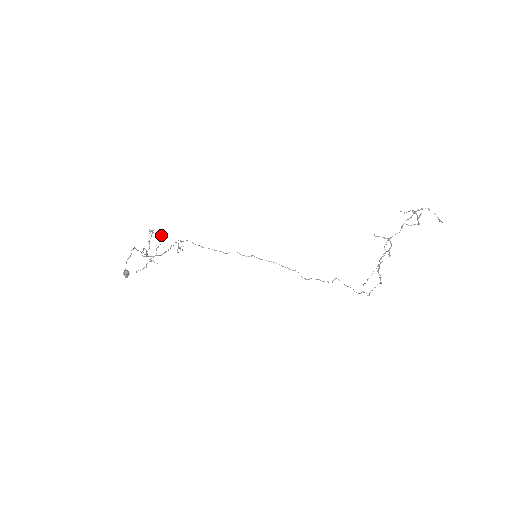
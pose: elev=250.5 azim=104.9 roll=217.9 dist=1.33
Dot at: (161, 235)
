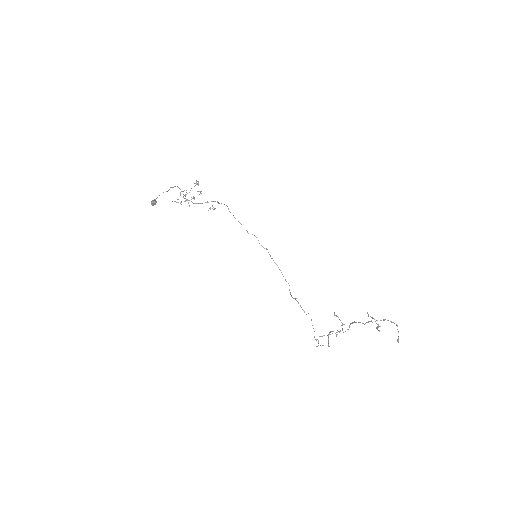
Dot at: (200, 191)
